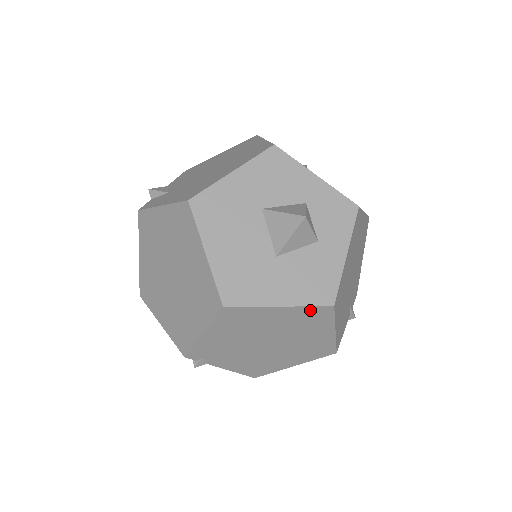
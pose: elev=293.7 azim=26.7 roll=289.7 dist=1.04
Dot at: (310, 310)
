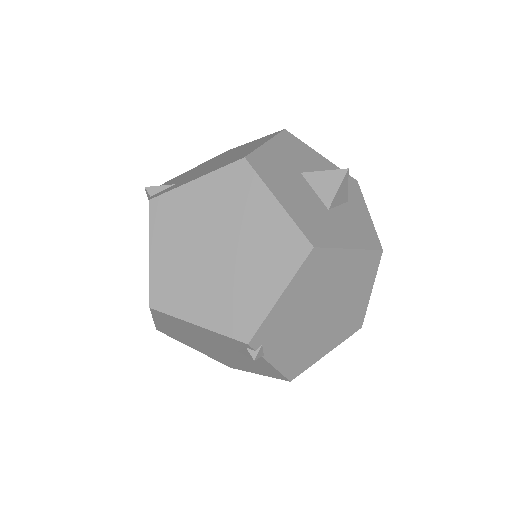
Dot at: (367, 256)
